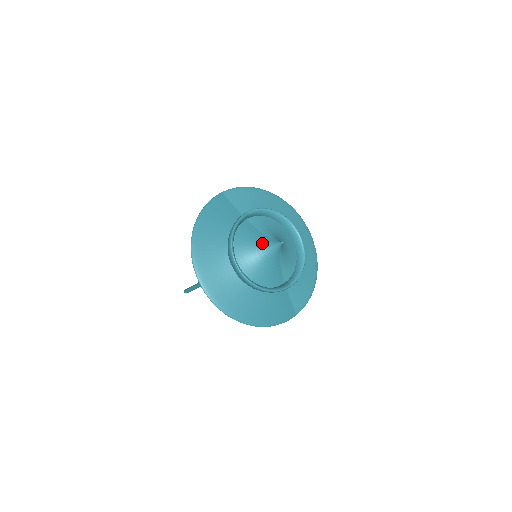
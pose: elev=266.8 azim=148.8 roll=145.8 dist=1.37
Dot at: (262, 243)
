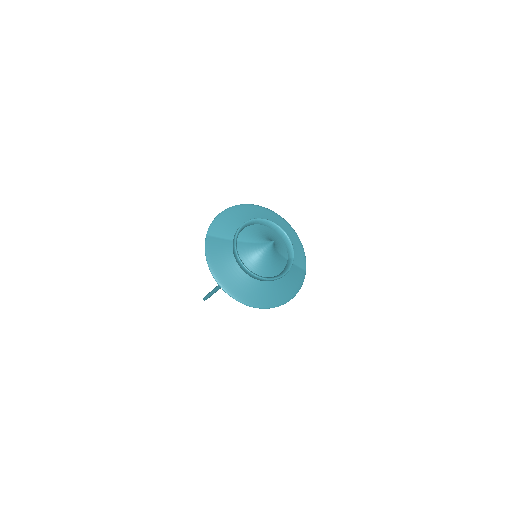
Dot at: (260, 250)
